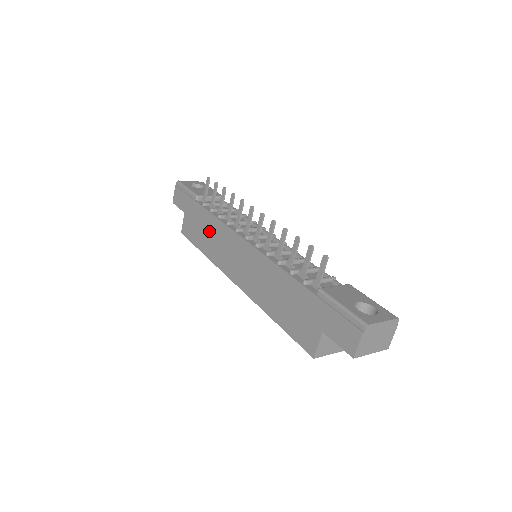
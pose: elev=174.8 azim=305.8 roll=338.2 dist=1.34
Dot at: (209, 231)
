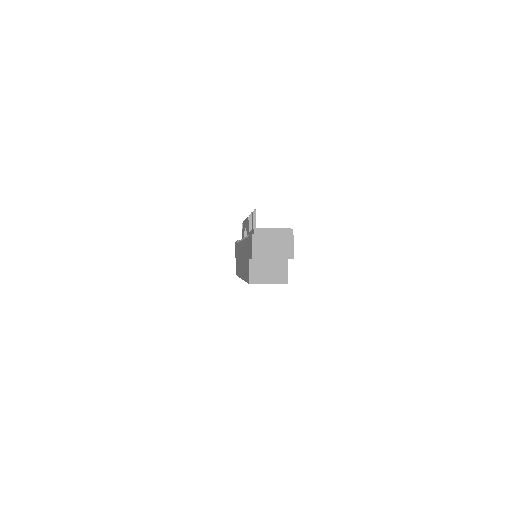
Dot at: occluded
